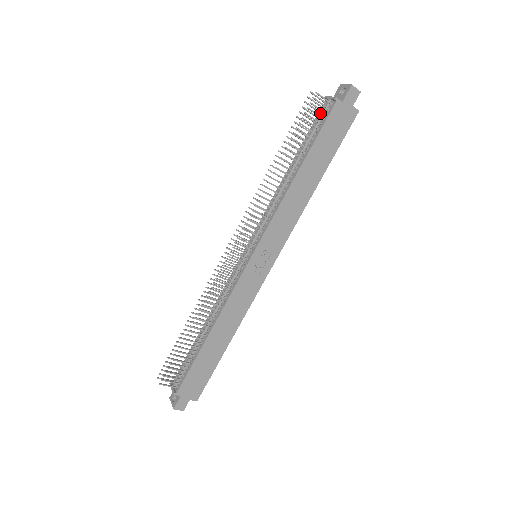
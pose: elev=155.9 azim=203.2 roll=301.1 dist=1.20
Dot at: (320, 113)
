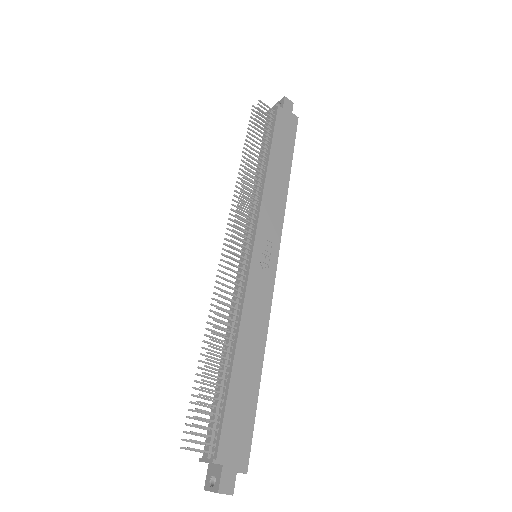
Dot at: (267, 121)
